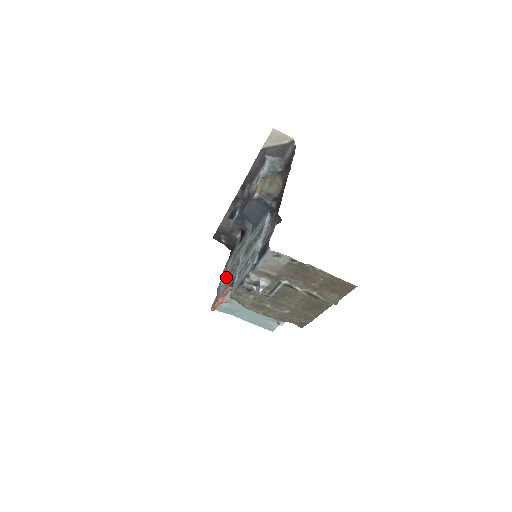
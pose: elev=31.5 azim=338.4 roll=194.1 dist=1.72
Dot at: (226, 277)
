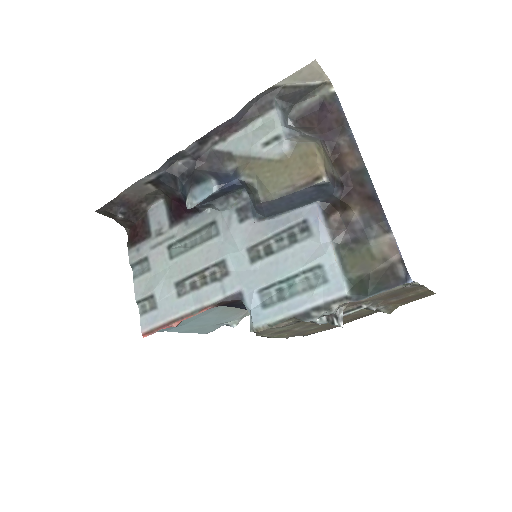
Dot at: (175, 284)
